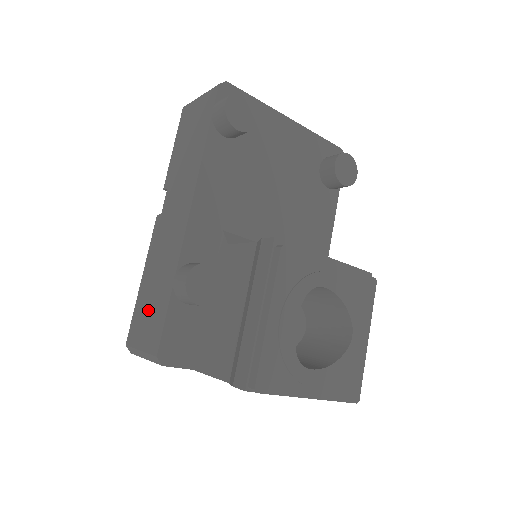
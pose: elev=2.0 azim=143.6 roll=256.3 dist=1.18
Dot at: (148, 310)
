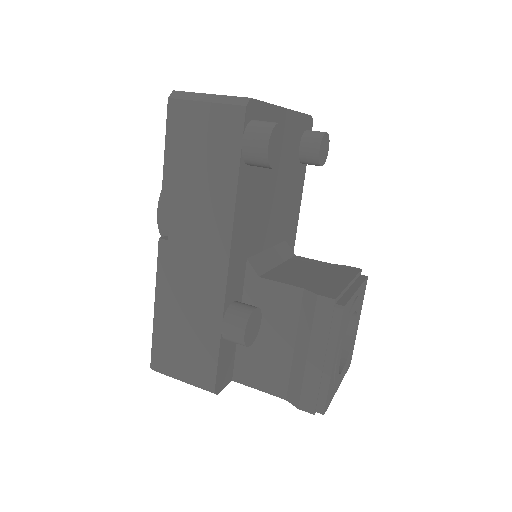
Dot at: (182, 344)
